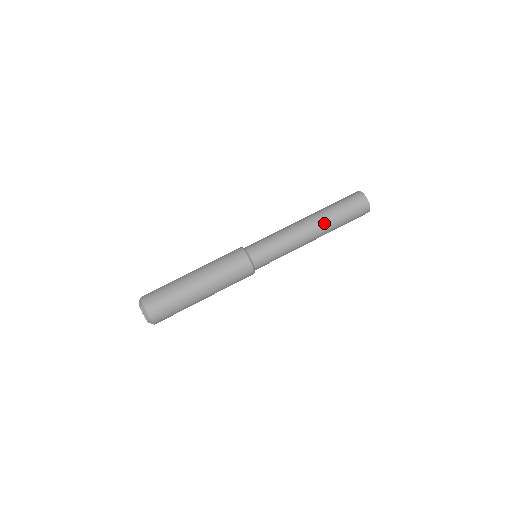
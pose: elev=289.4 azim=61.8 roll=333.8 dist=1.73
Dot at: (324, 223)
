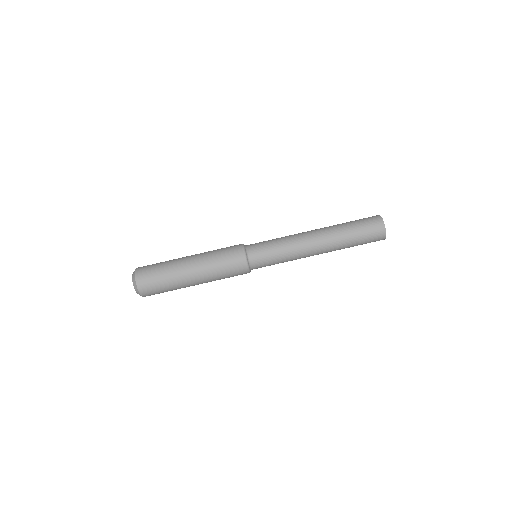
Dot at: (333, 248)
